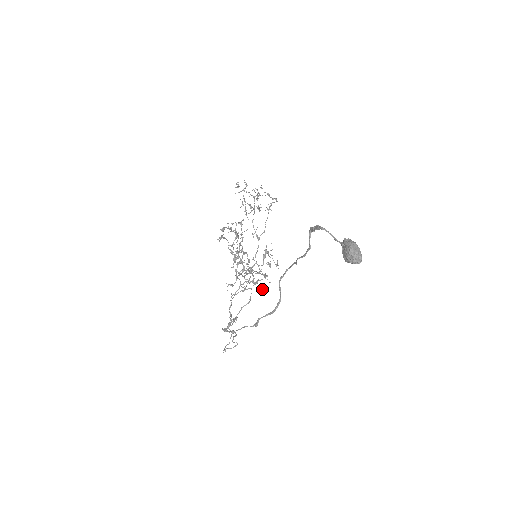
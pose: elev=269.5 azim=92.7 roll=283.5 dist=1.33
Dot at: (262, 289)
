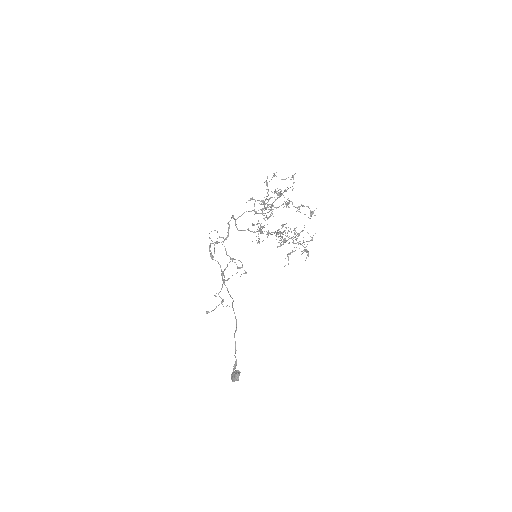
Dot at: occluded
